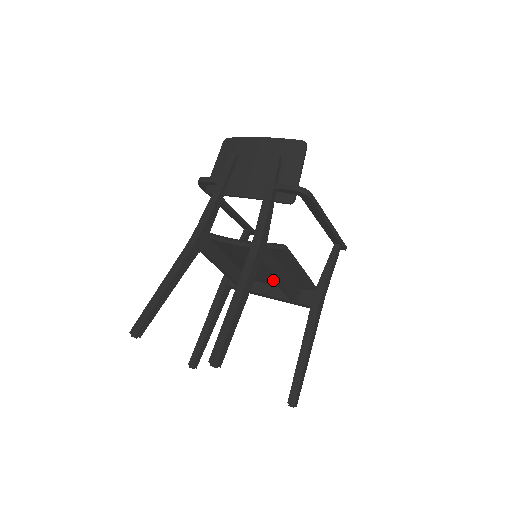
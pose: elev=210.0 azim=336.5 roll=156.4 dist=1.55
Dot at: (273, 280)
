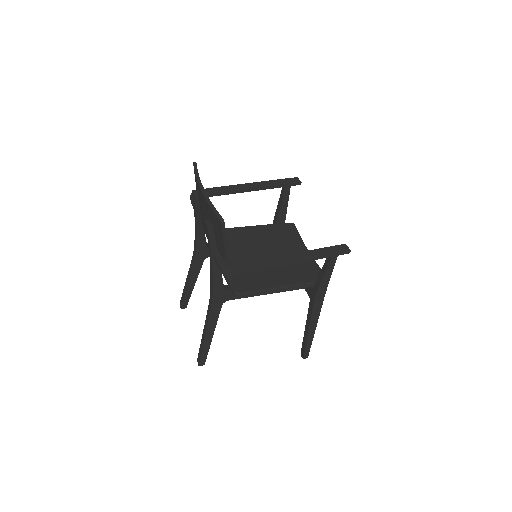
Dot at: occluded
